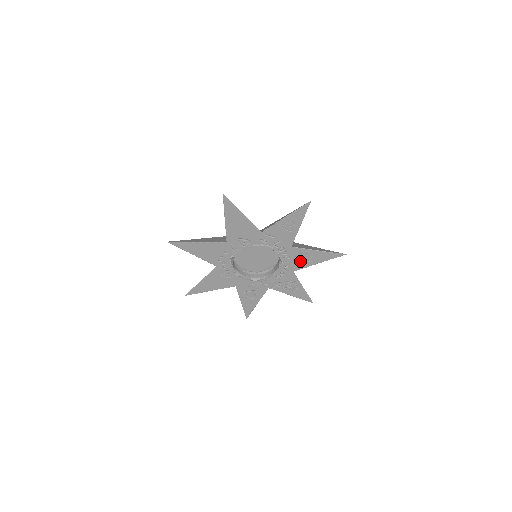
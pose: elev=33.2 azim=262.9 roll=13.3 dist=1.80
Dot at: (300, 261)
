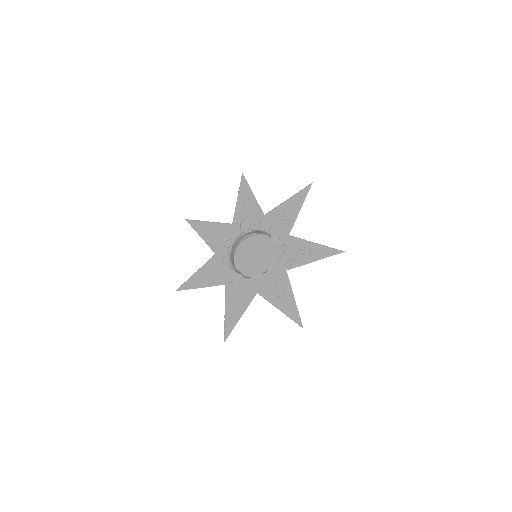
Dot at: (284, 221)
